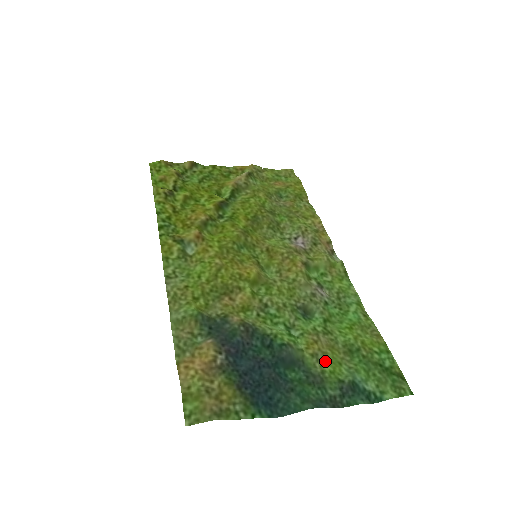
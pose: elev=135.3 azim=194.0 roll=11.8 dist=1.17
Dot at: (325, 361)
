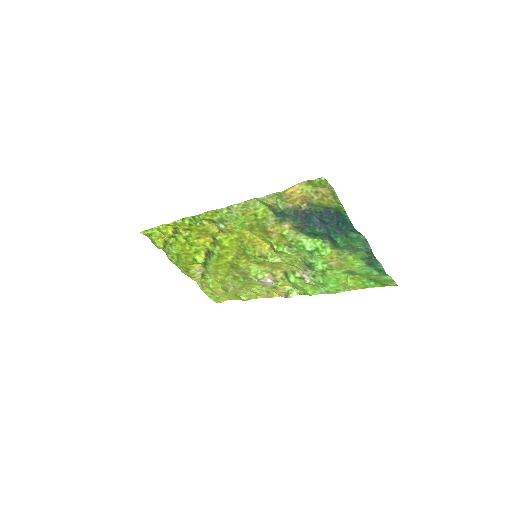
Dot at: (345, 258)
